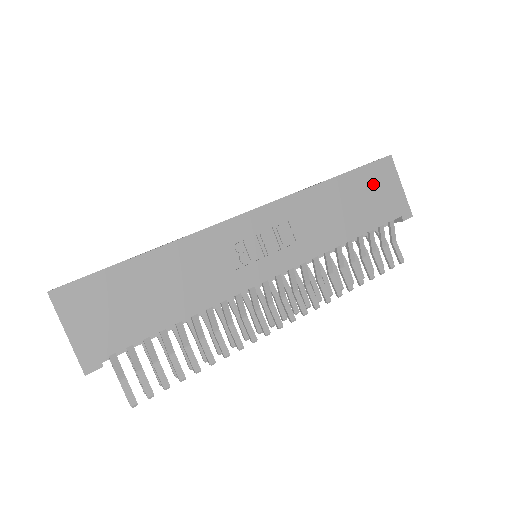
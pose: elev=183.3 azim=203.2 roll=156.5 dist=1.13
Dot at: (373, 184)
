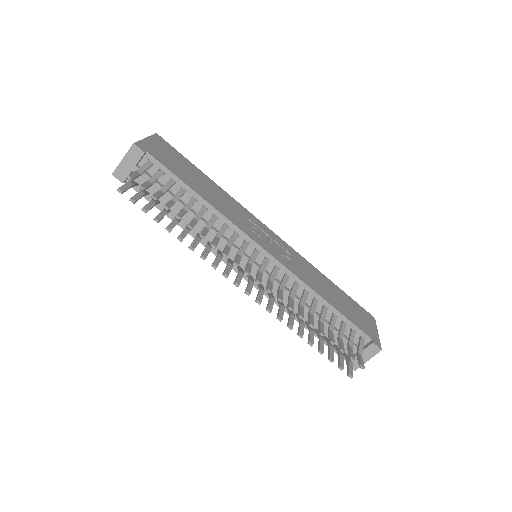
Dot at: (356, 310)
